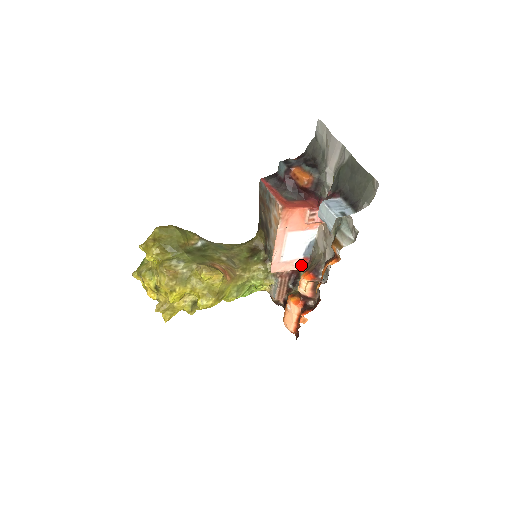
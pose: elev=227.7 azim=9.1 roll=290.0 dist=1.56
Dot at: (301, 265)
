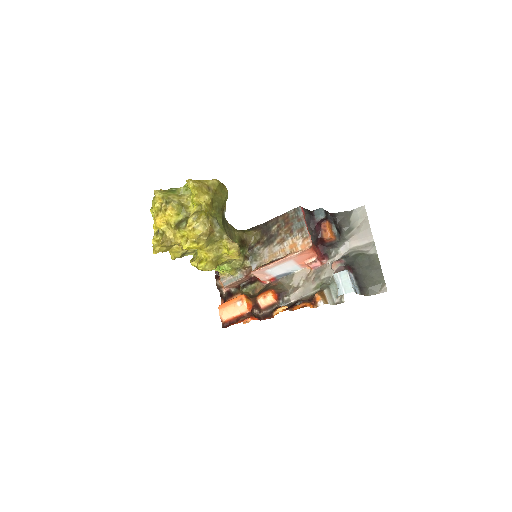
Dot at: (267, 280)
